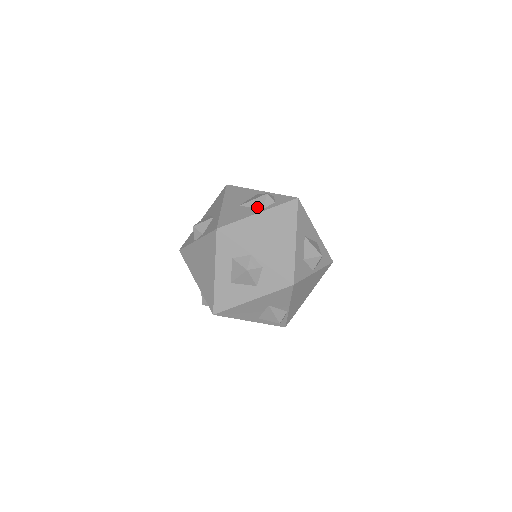
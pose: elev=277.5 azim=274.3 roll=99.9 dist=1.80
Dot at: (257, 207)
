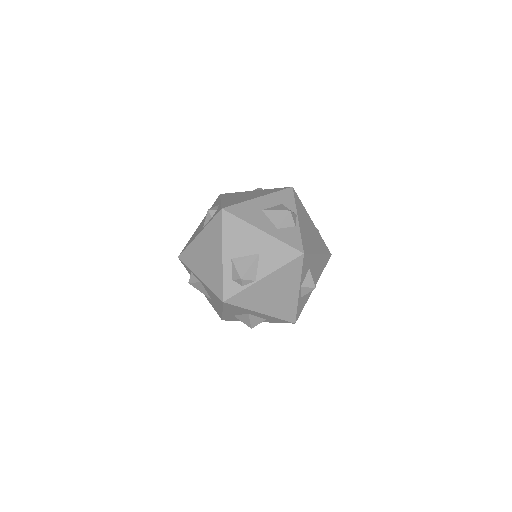
Dot at: occluded
